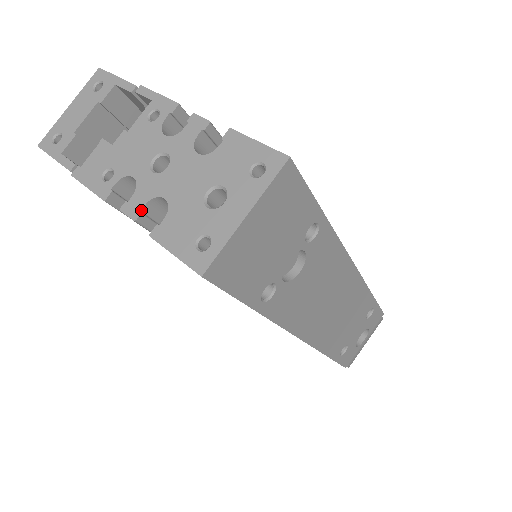
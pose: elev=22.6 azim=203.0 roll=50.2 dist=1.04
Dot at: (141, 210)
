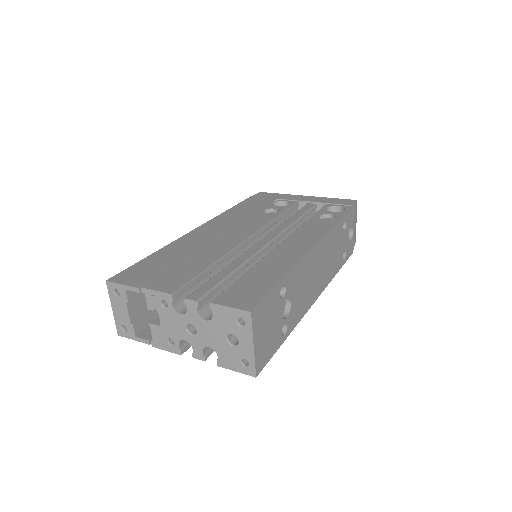
Dot at: (203, 355)
